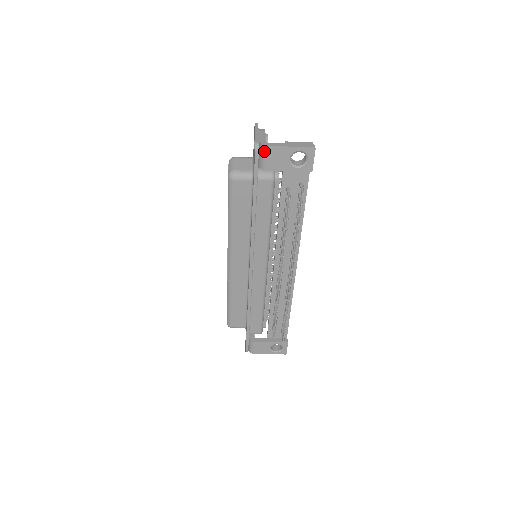
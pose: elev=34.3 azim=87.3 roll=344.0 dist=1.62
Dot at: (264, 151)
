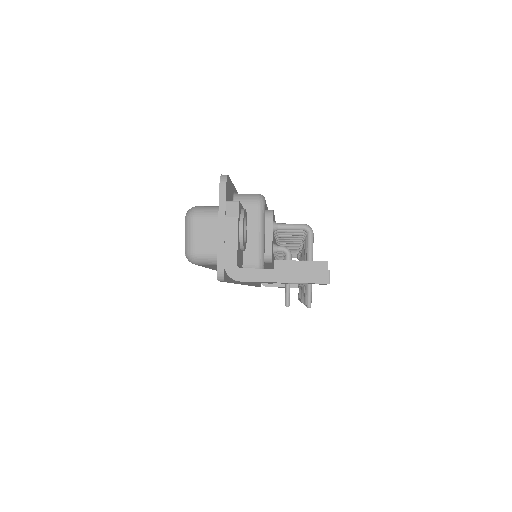
Dot at: occluded
